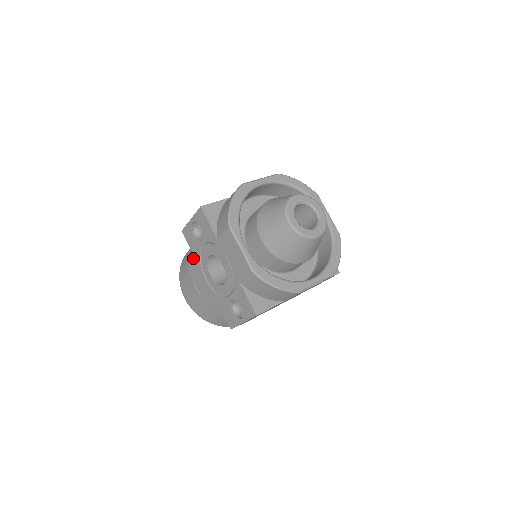
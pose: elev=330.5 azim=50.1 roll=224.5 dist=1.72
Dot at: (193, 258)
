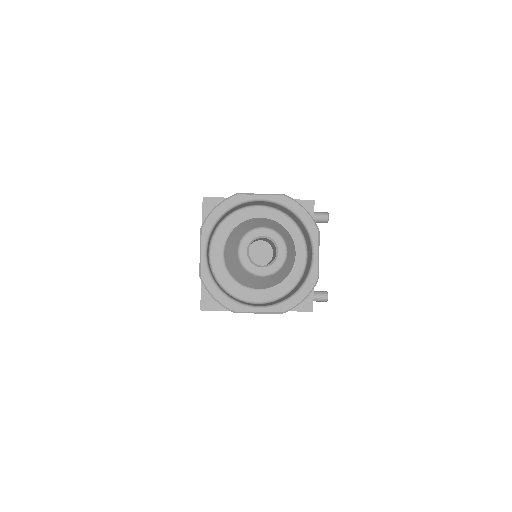
Dot at: occluded
